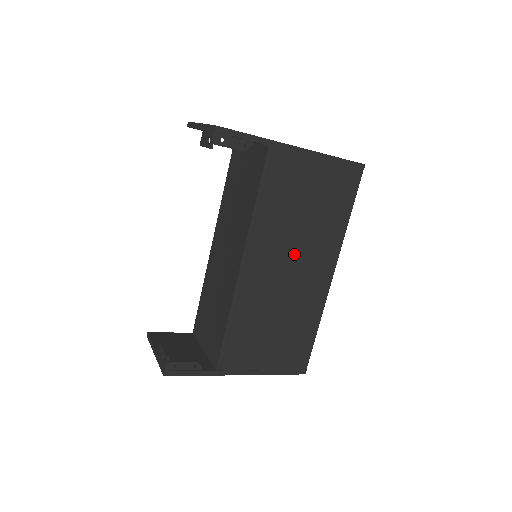
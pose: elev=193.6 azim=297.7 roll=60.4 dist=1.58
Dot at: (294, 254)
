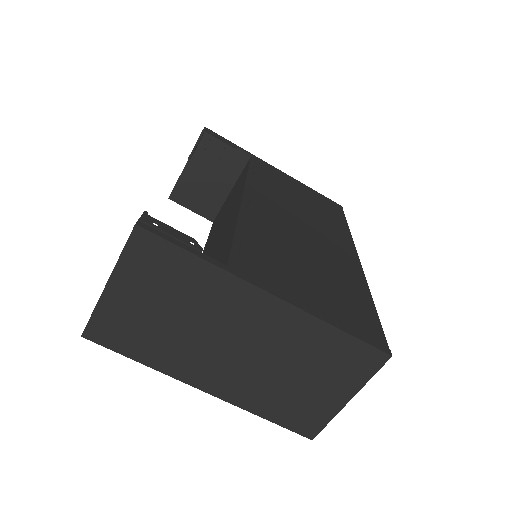
Dot at: (302, 220)
